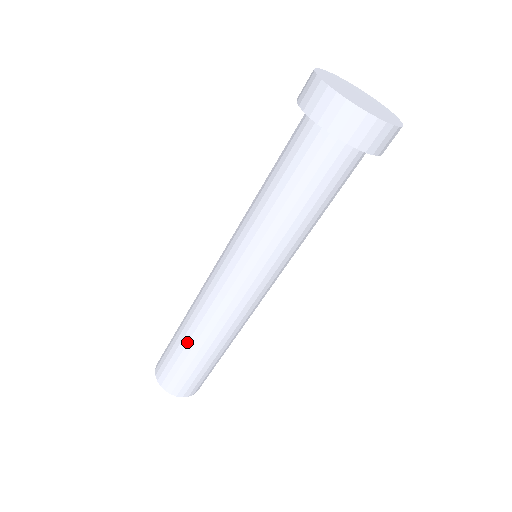
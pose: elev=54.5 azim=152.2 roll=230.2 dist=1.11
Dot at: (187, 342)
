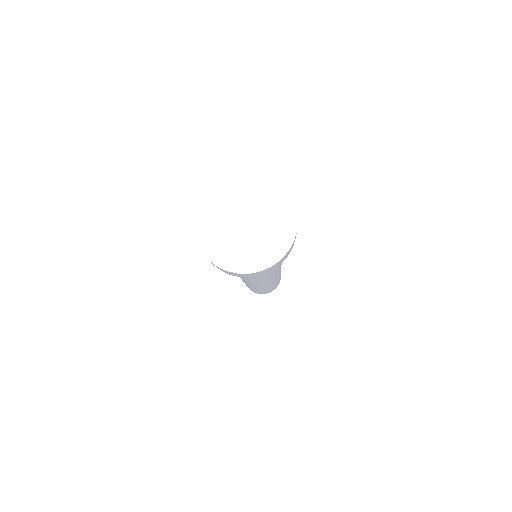
Dot at: (266, 289)
